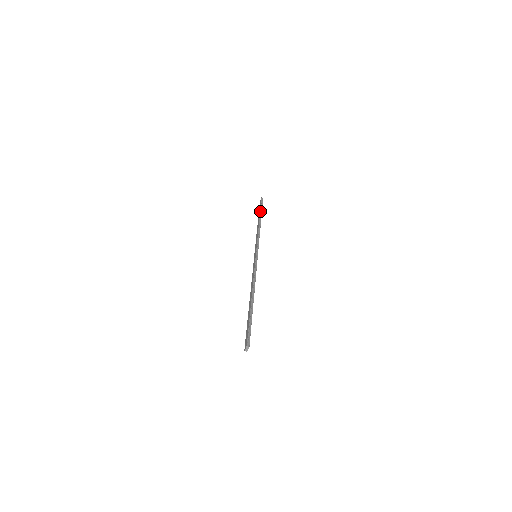
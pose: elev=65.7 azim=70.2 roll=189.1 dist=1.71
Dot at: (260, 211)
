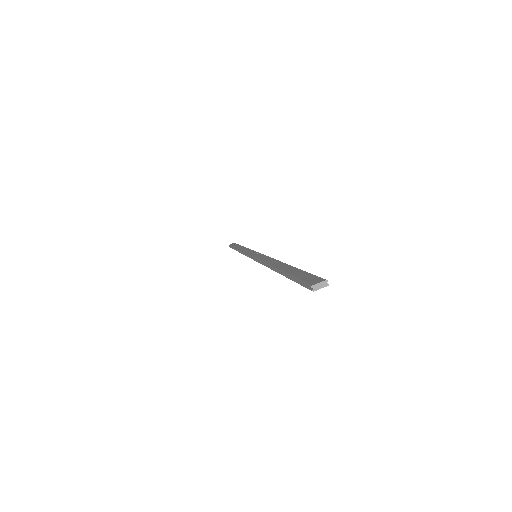
Dot at: occluded
